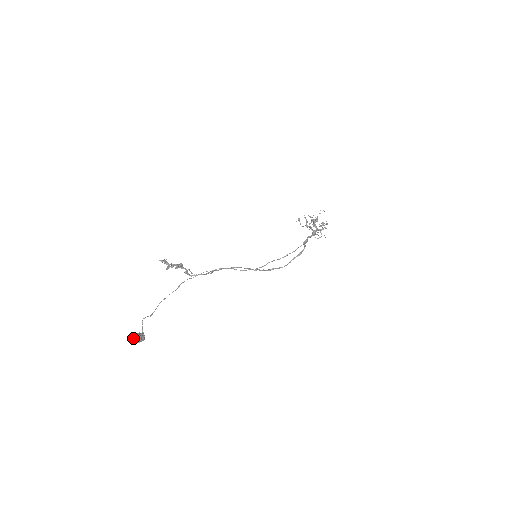
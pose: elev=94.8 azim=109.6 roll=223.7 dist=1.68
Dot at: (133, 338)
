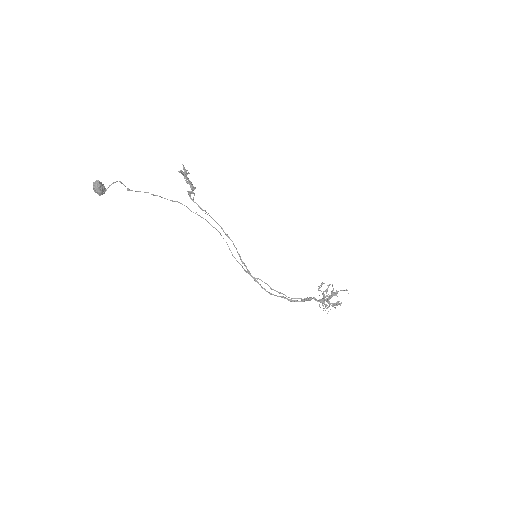
Dot at: (95, 181)
